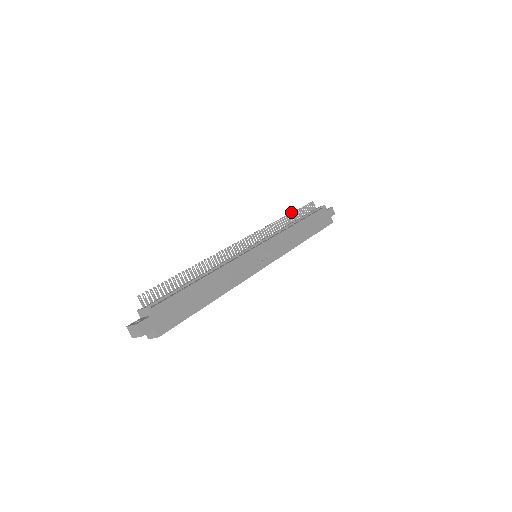
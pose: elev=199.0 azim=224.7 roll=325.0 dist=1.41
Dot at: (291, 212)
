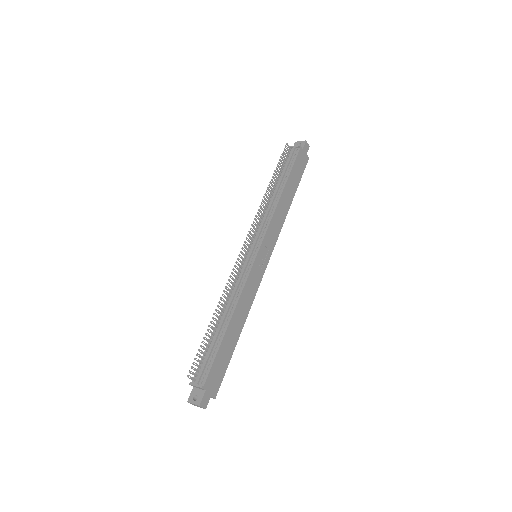
Dot at: (272, 176)
